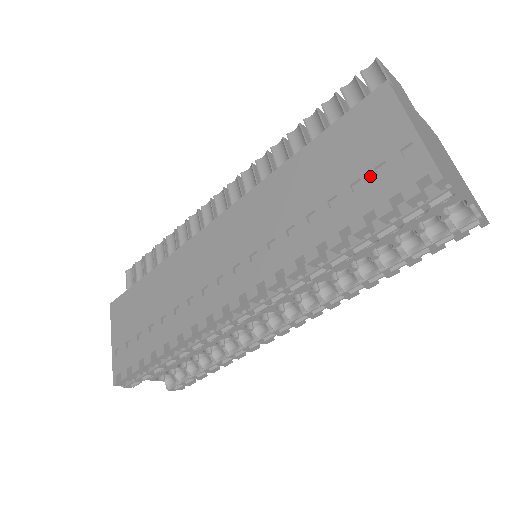
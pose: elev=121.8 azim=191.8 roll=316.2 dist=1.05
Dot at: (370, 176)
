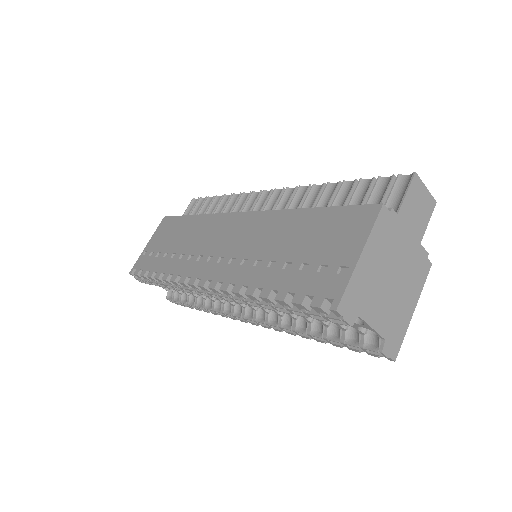
Dot at: (314, 268)
